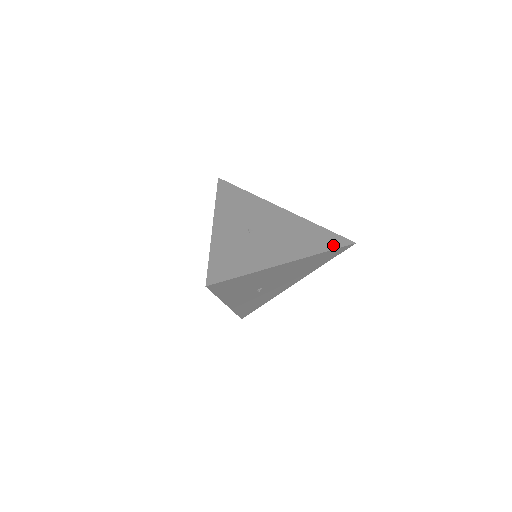
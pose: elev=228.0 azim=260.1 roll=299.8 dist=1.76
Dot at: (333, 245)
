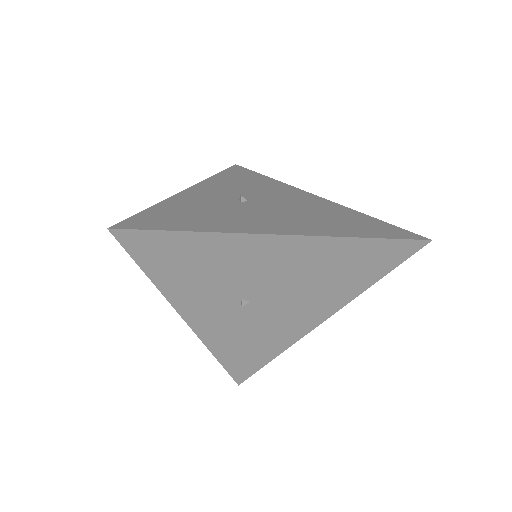
Dot at: (384, 234)
